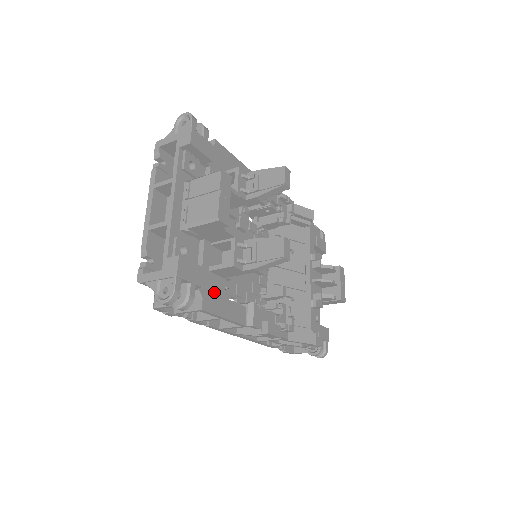
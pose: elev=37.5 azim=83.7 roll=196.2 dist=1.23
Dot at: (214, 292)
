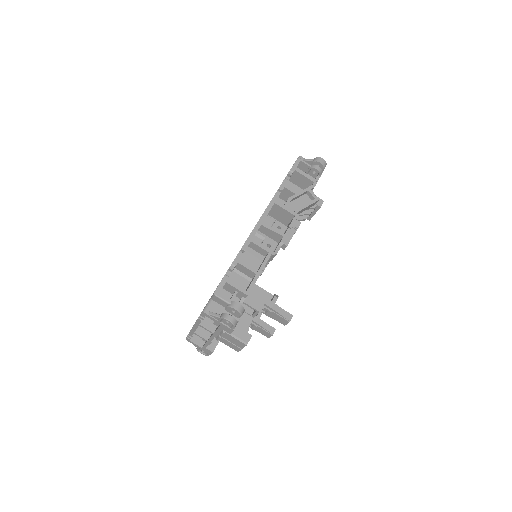
Dot at: occluded
